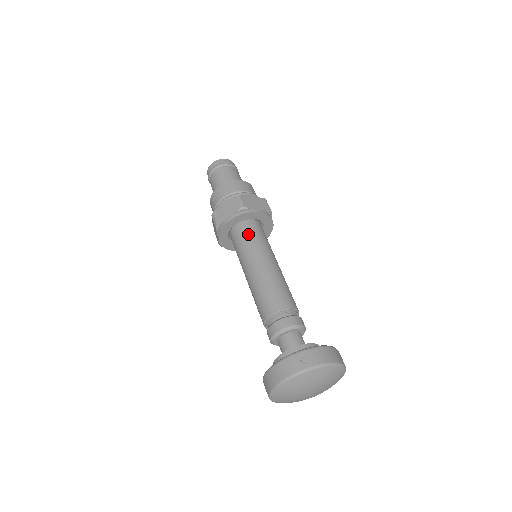
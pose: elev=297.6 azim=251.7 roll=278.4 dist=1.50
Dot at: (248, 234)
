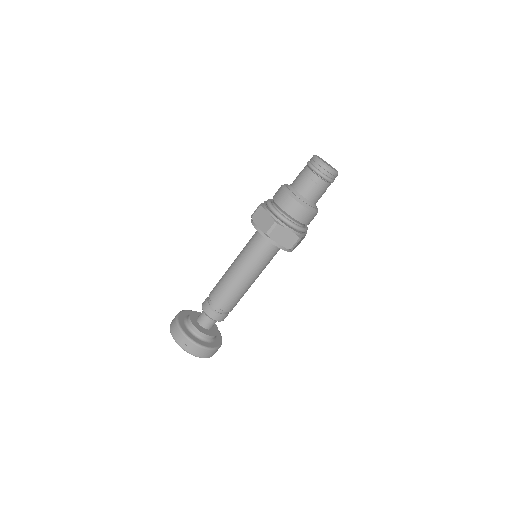
Dot at: (258, 247)
